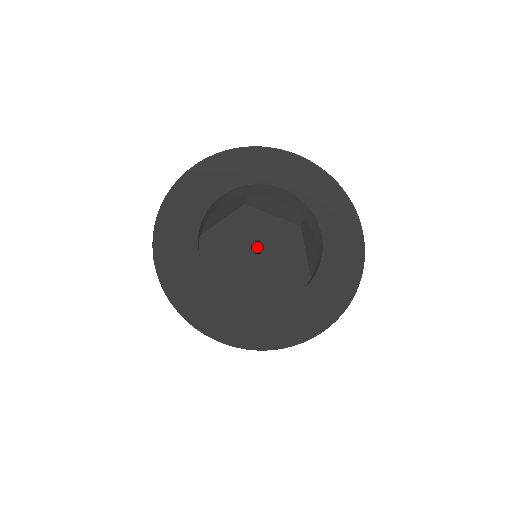
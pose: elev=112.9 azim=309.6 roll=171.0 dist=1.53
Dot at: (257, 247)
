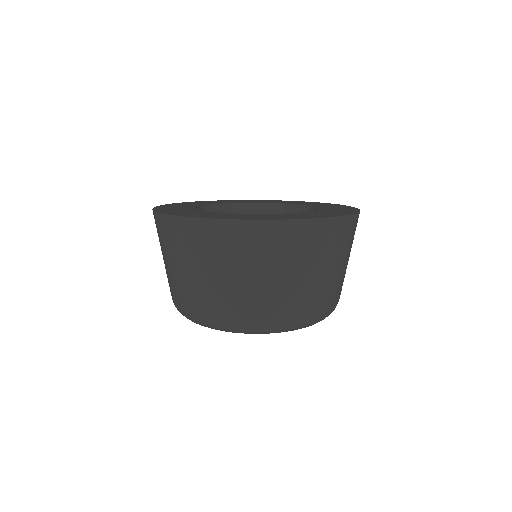
Dot at: occluded
